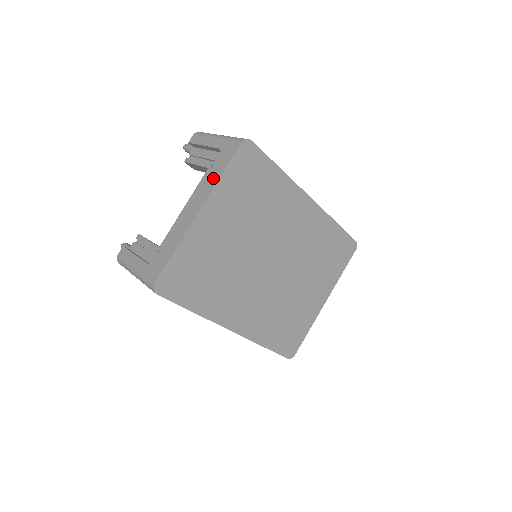
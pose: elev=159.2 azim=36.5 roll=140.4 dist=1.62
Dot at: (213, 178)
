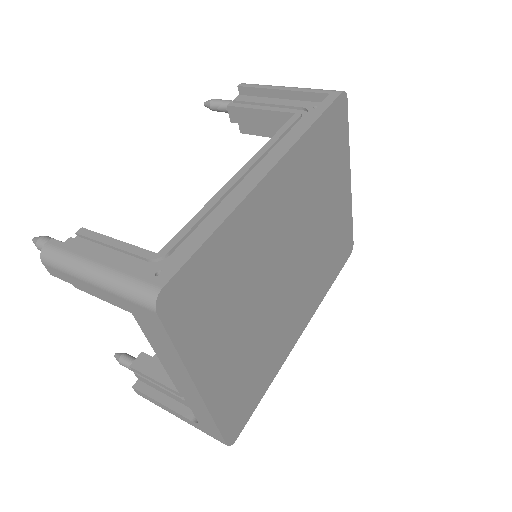
Dot at: (169, 355)
